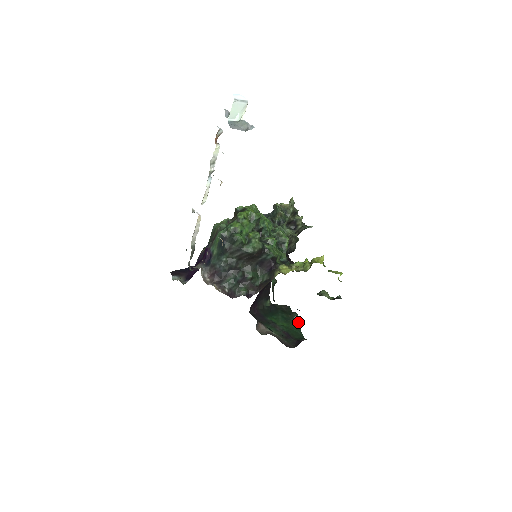
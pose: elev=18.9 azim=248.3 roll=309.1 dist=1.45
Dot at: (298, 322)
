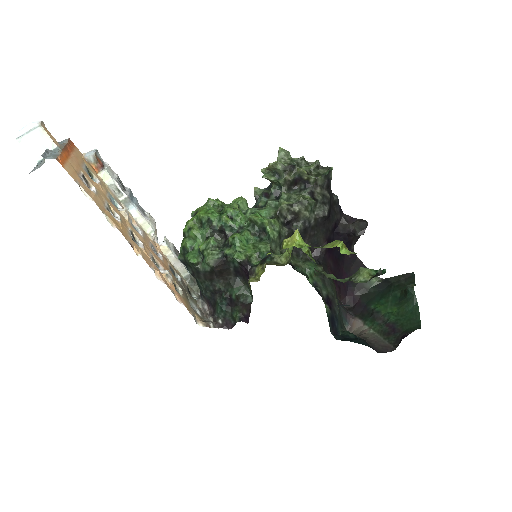
Dot at: (415, 299)
